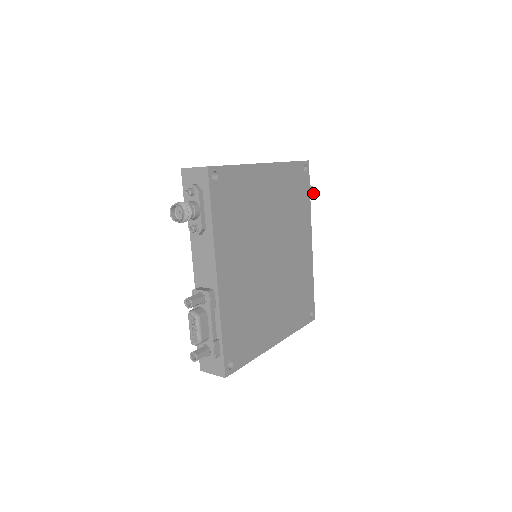
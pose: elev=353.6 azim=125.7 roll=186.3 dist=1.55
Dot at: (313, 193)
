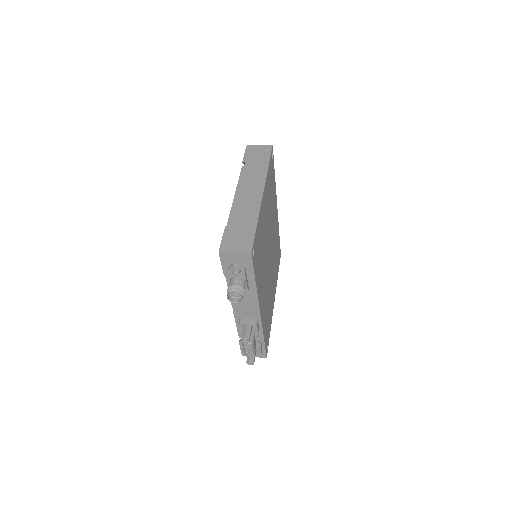
Dot at: occluded
